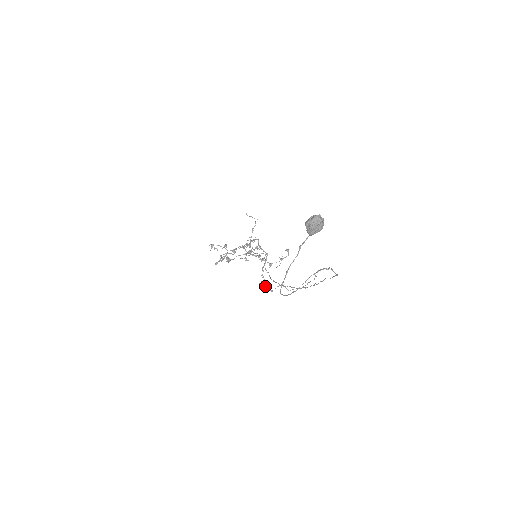
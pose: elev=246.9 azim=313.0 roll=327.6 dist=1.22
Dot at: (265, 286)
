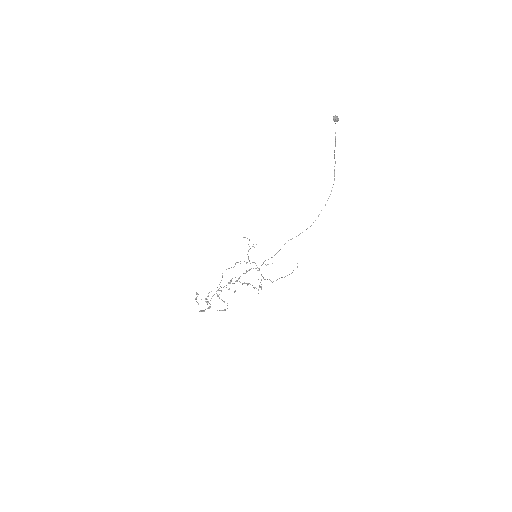
Dot at: (265, 279)
